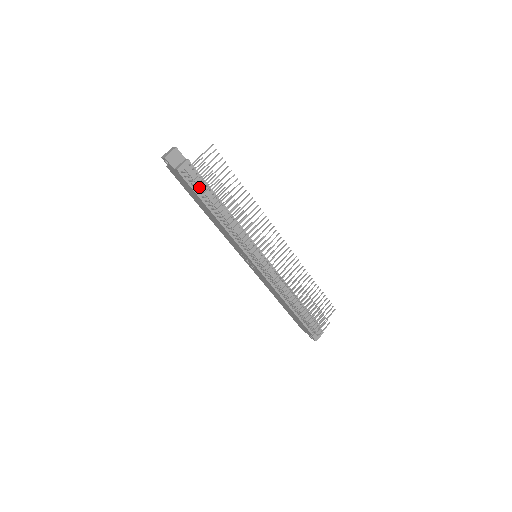
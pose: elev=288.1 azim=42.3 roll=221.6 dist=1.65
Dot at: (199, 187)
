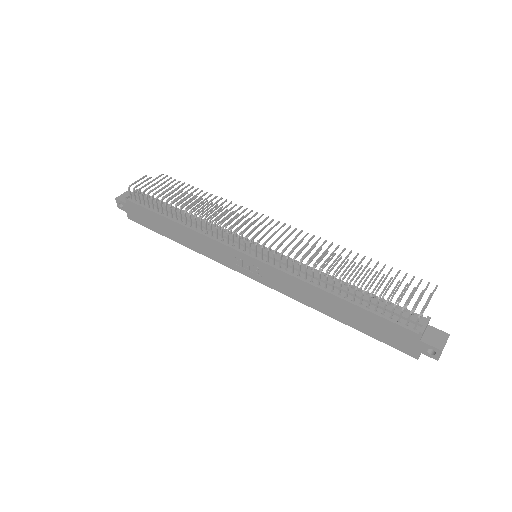
Dot at: occluded
